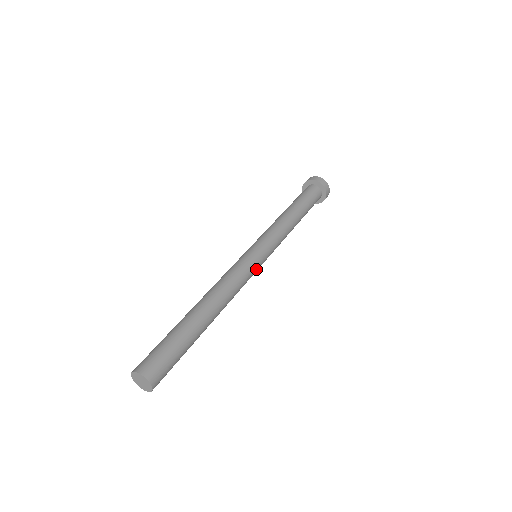
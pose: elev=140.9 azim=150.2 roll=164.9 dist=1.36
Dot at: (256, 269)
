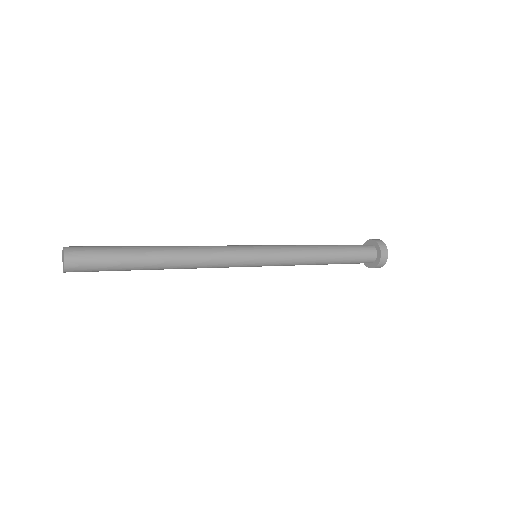
Dot at: (244, 255)
